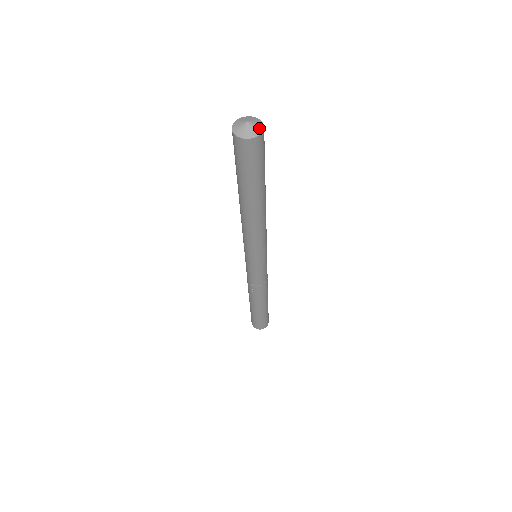
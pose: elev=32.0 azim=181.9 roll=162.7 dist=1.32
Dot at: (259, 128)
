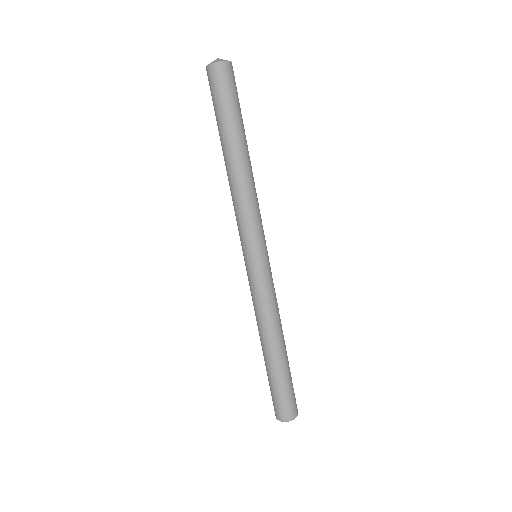
Dot at: (226, 60)
